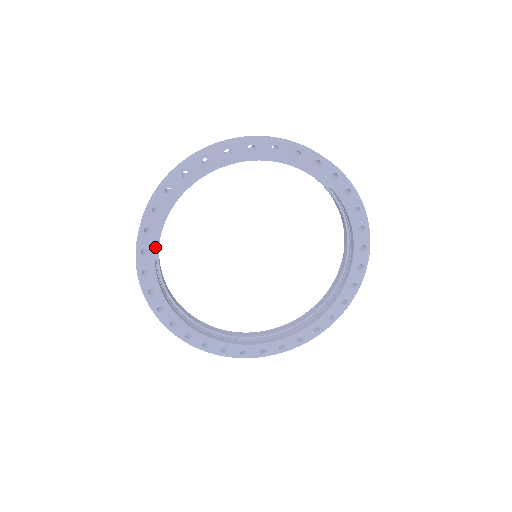
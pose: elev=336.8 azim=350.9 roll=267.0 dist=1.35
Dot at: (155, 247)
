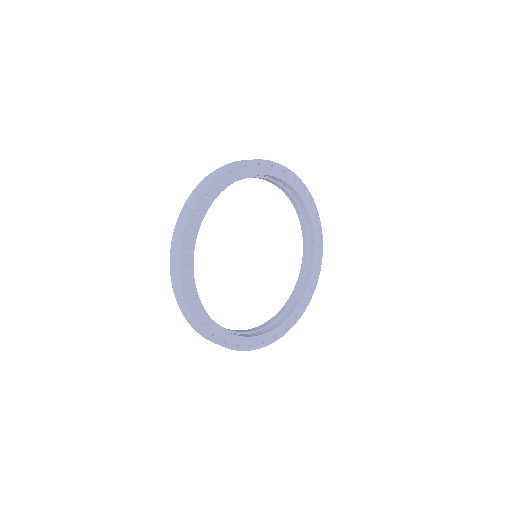
Dot at: occluded
